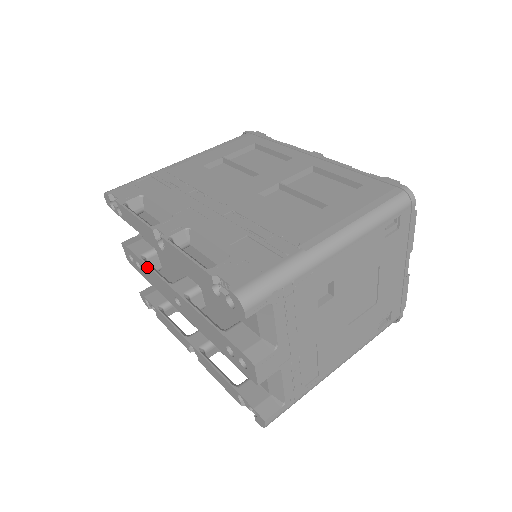
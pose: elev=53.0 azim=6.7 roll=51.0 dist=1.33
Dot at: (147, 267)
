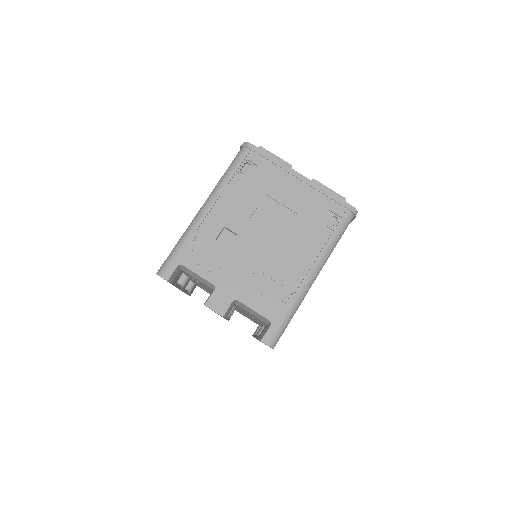
Dot at: occluded
